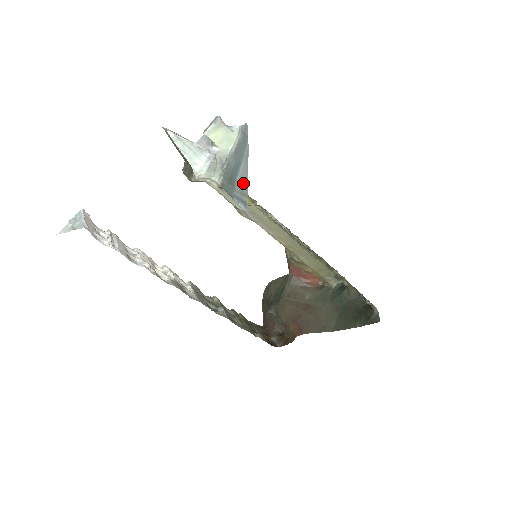
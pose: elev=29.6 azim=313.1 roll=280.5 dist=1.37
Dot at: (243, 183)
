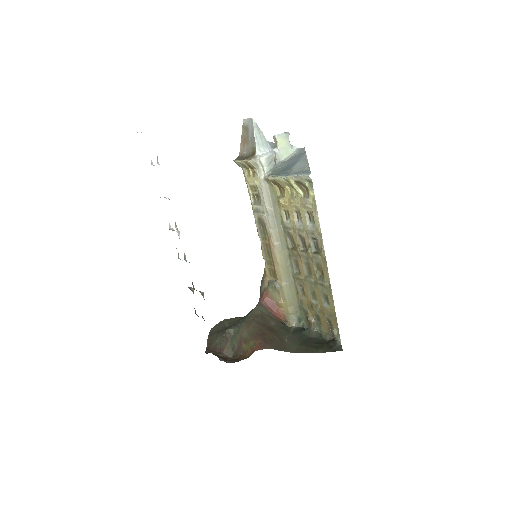
Dot at: (303, 167)
